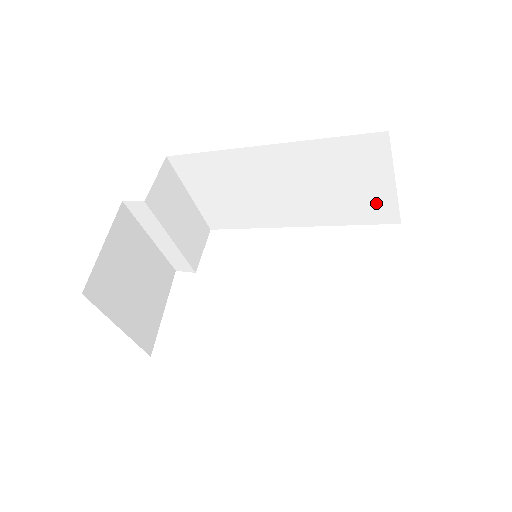
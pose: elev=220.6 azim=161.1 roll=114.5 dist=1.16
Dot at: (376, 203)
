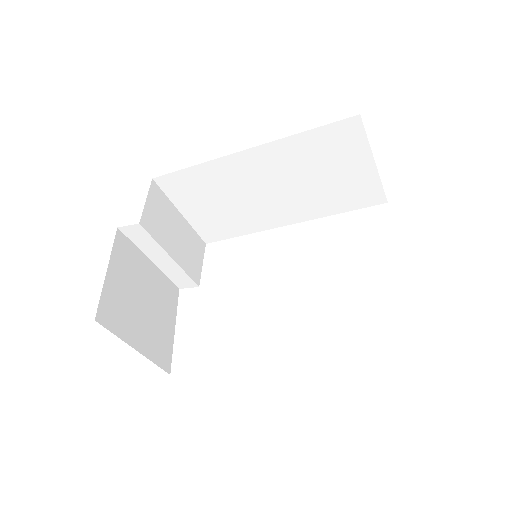
Dot at: (360, 187)
